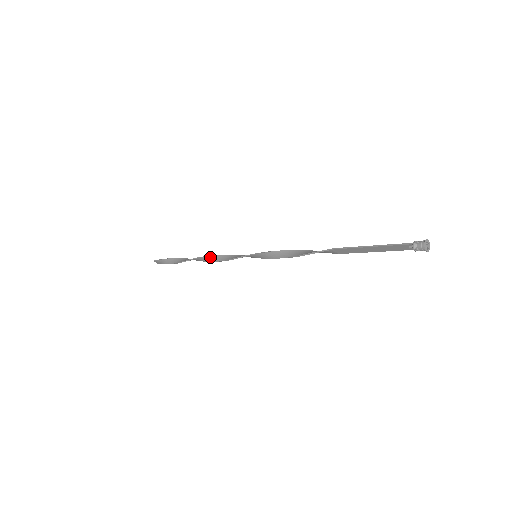
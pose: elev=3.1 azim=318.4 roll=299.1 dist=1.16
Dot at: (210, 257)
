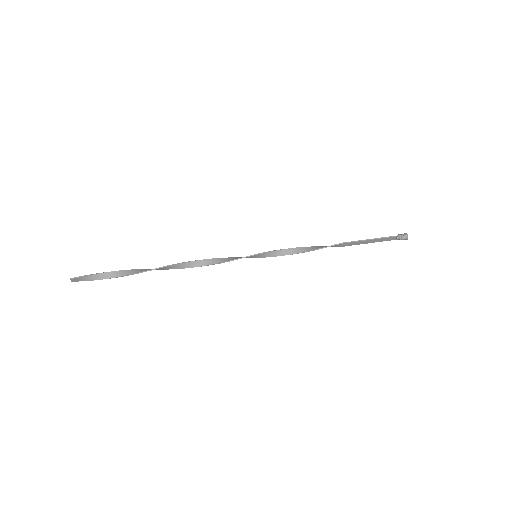
Dot at: (188, 263)
